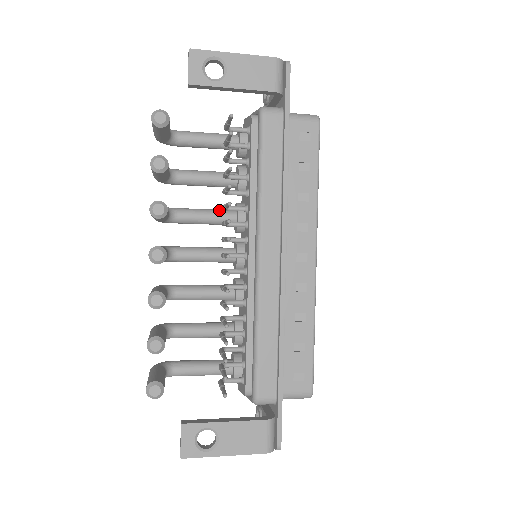
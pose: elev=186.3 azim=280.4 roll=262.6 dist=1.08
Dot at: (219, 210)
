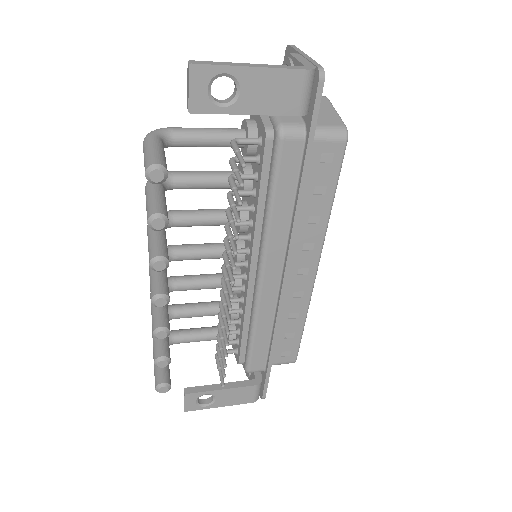
Dot at: (219, 213)
